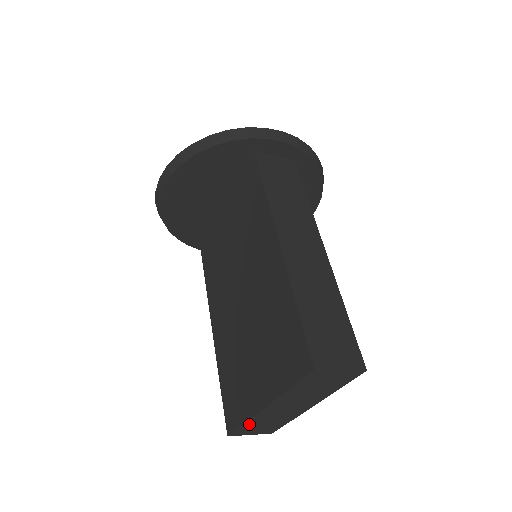
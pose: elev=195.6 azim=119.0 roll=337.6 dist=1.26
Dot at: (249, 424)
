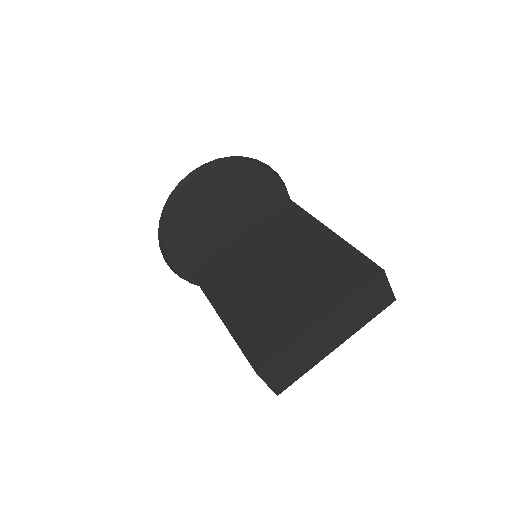
Dot at: (287, 353)
